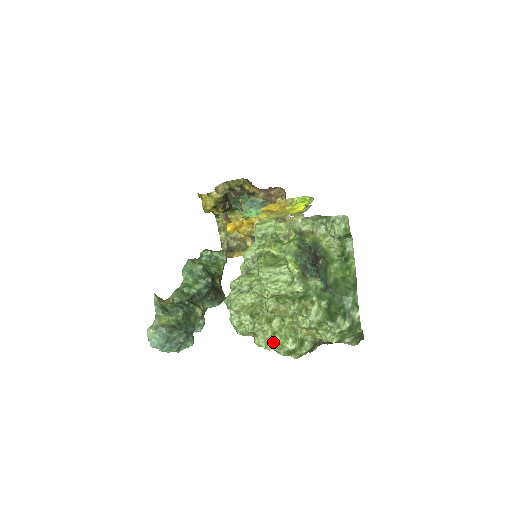
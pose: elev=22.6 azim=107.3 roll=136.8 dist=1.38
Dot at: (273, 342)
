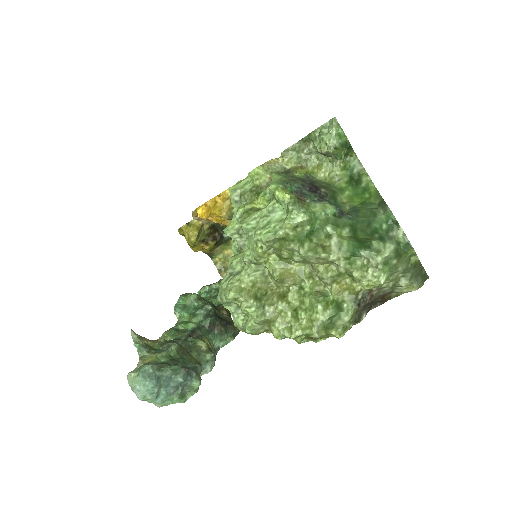
Dot at: (298, 323)
